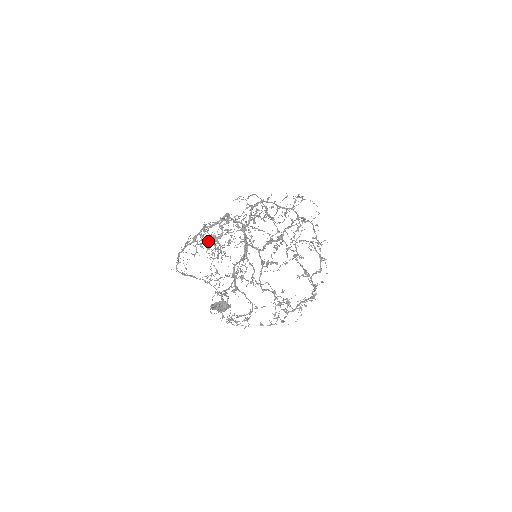
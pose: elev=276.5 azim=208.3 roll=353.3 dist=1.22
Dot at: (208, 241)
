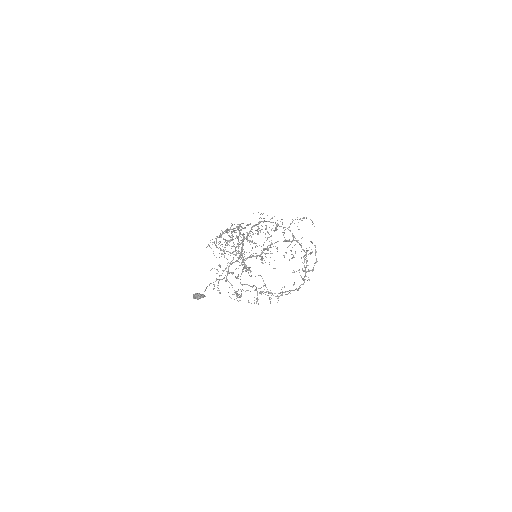
Dot at: occluded
